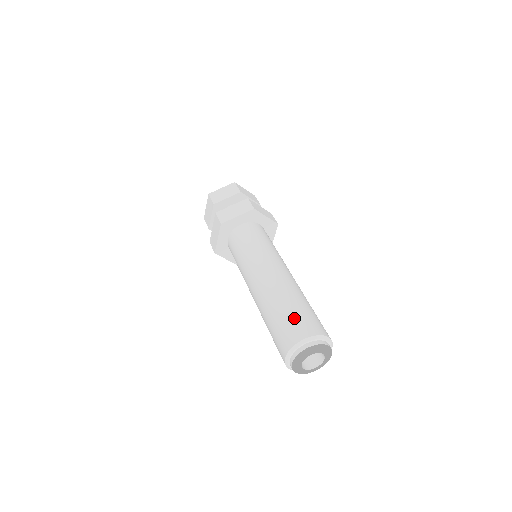
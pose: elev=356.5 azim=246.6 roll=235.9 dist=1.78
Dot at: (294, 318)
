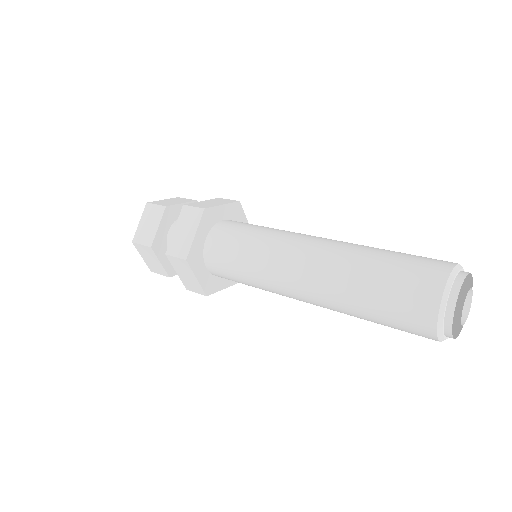
Dot at: (399, 282)
